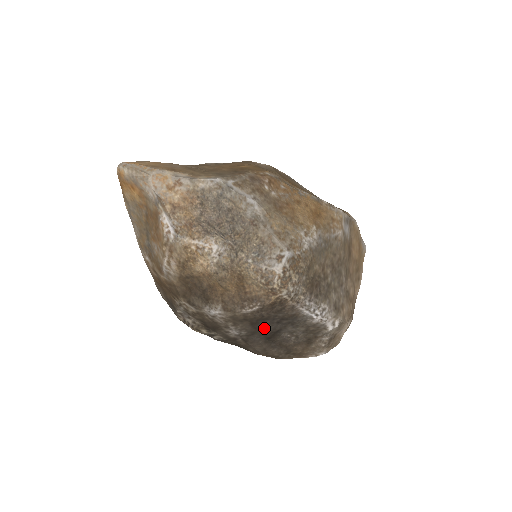
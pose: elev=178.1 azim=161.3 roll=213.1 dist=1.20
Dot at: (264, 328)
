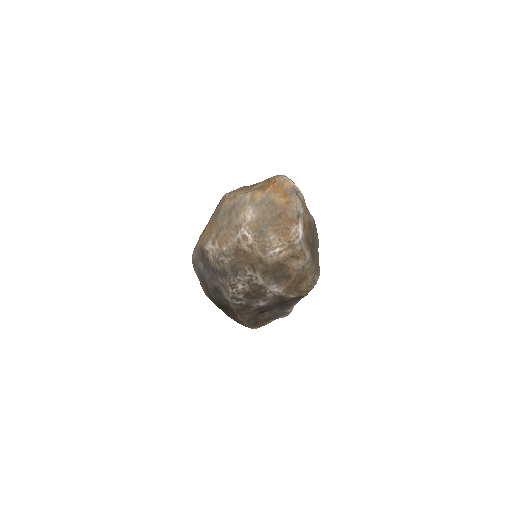
Dot at: (273, 307)
